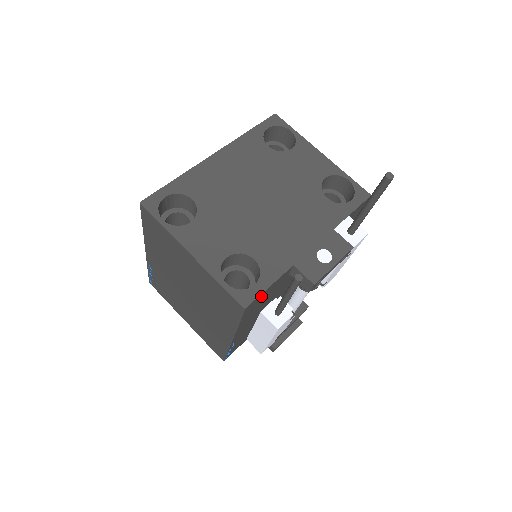
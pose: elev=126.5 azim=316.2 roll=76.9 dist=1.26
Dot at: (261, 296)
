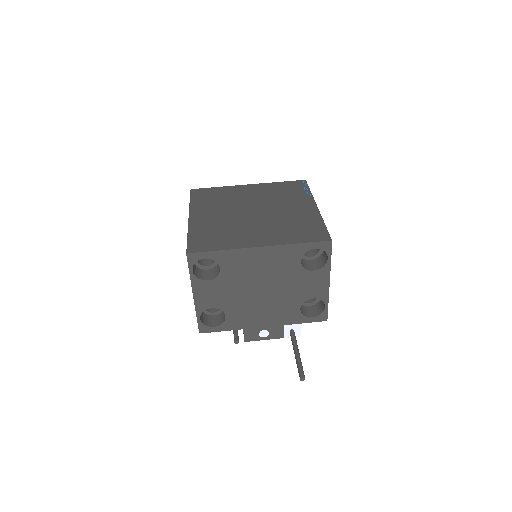
Dot at: occluded
